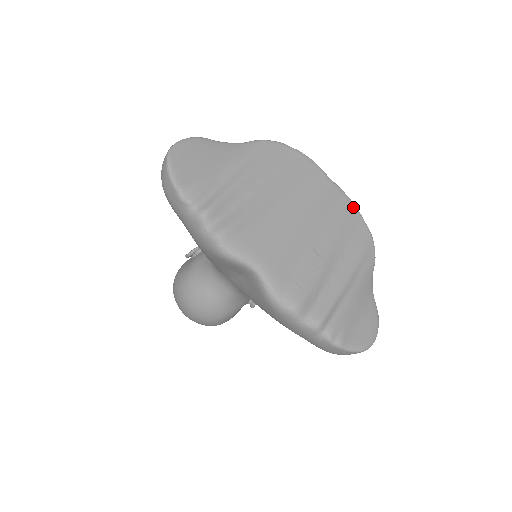
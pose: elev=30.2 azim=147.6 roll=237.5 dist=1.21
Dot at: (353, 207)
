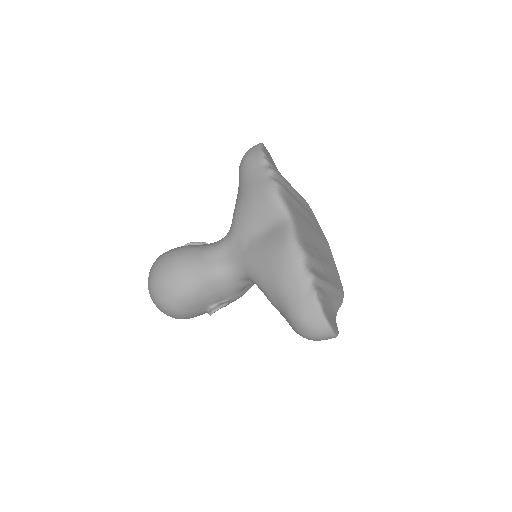
Dot at: (336, 268)
